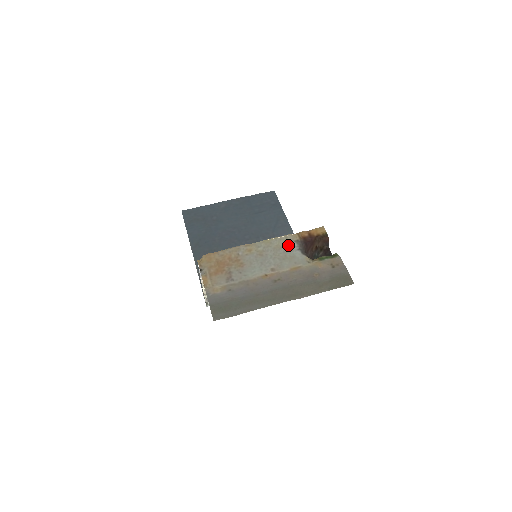
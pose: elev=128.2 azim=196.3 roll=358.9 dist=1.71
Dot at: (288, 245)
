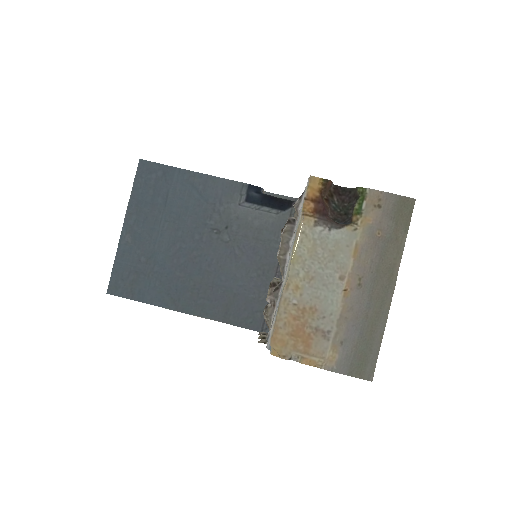
Dot at: (316, 238)
